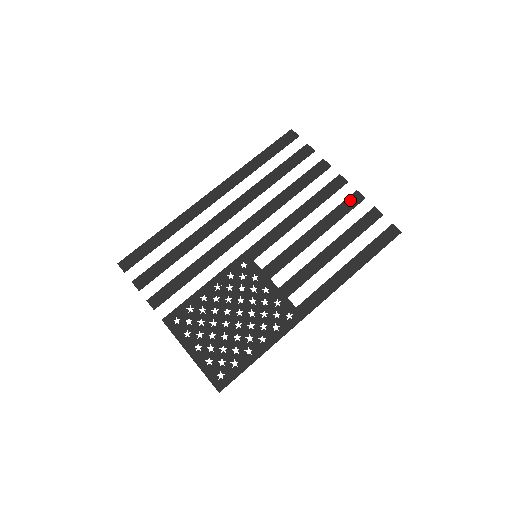
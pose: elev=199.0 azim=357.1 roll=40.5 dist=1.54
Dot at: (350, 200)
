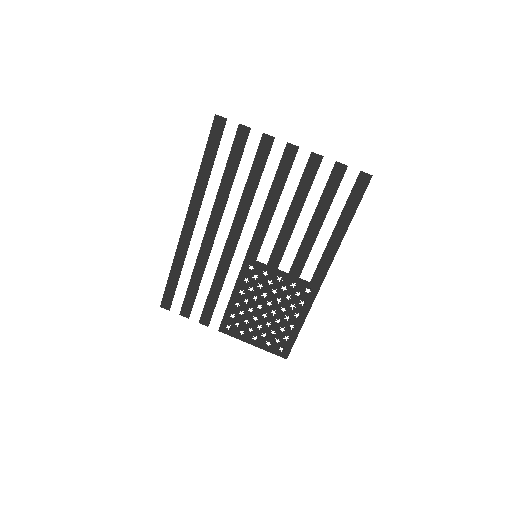
Dot at: (310, 166)
